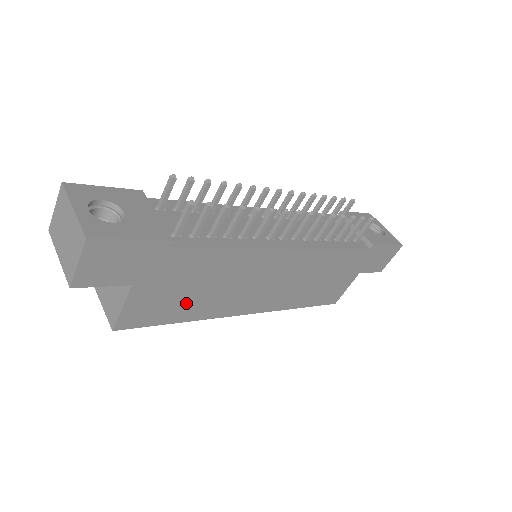
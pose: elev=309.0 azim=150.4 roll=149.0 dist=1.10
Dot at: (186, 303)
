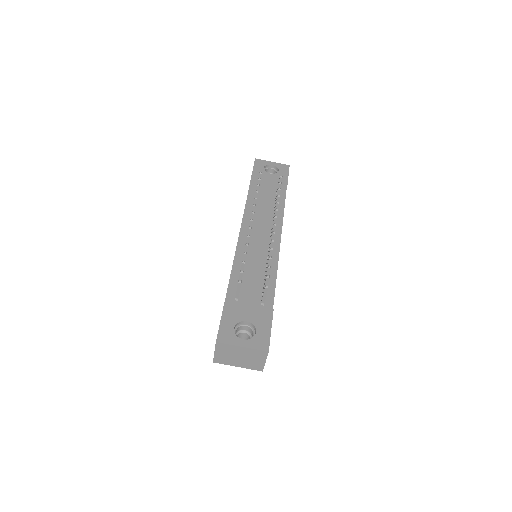
Dot at: occluded
